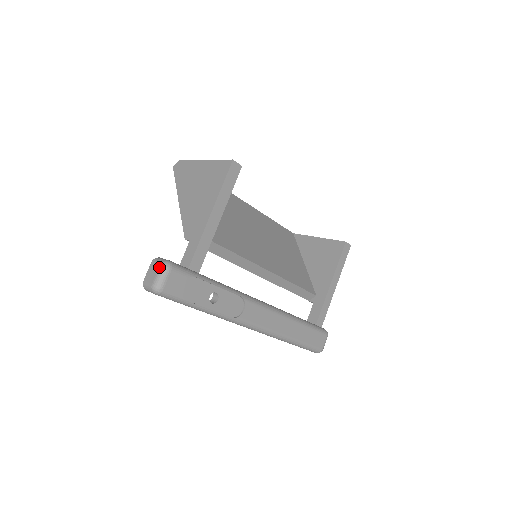
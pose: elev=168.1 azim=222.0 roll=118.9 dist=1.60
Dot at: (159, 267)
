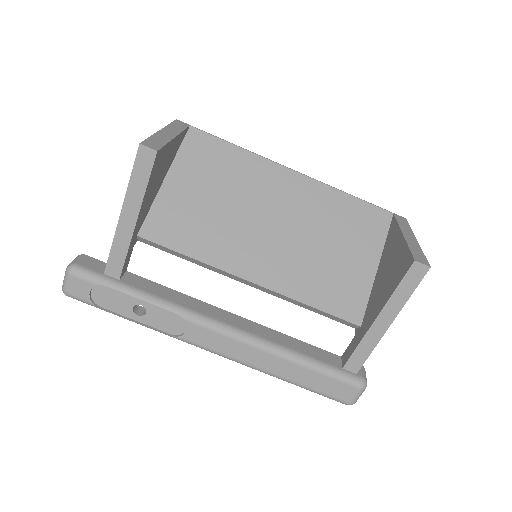
Dot at: (66, 269)
